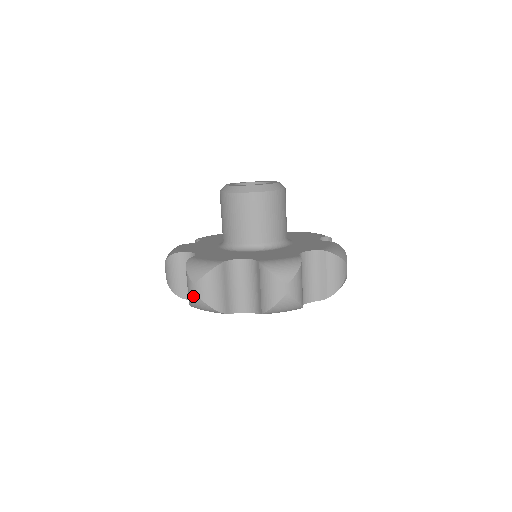
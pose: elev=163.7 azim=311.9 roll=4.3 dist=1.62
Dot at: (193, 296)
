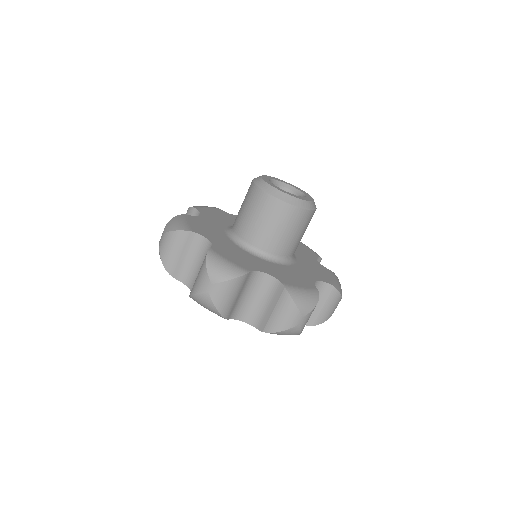
Dot at: (204, 294)
